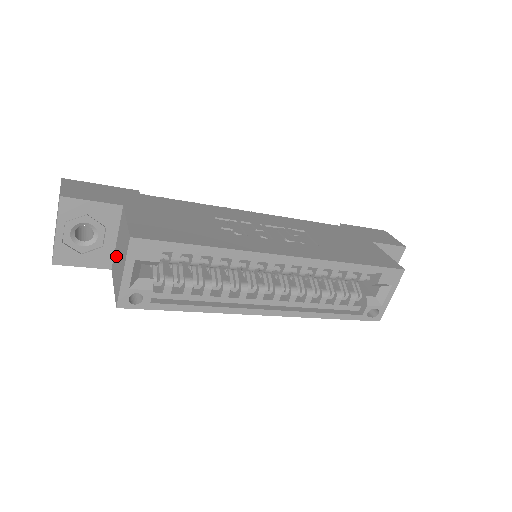
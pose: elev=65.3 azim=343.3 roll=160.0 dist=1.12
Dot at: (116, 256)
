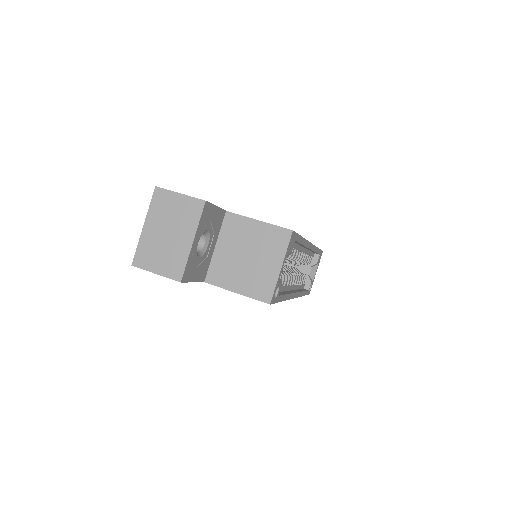
Dot at: (227, 262)
